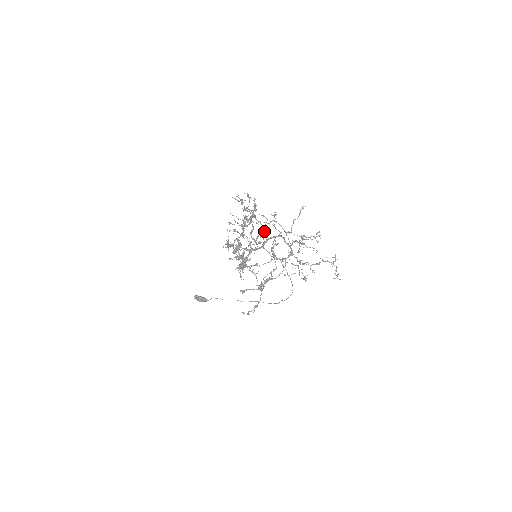
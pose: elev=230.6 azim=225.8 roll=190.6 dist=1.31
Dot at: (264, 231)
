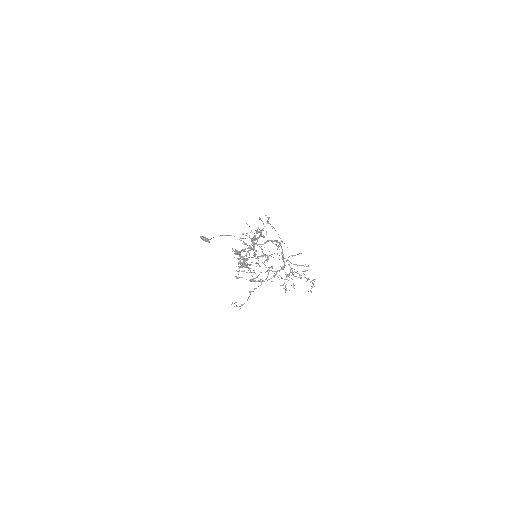
Dot at: (266, 260)
